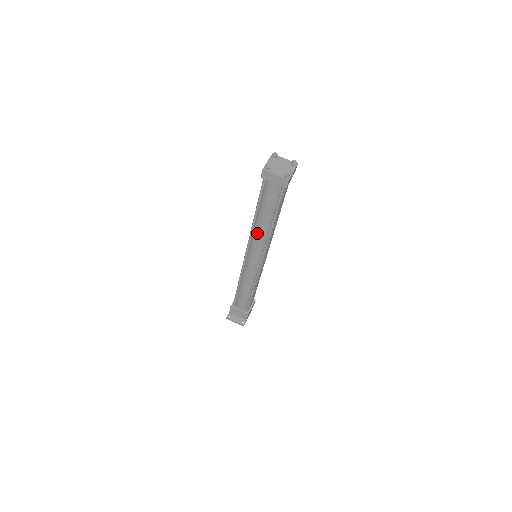
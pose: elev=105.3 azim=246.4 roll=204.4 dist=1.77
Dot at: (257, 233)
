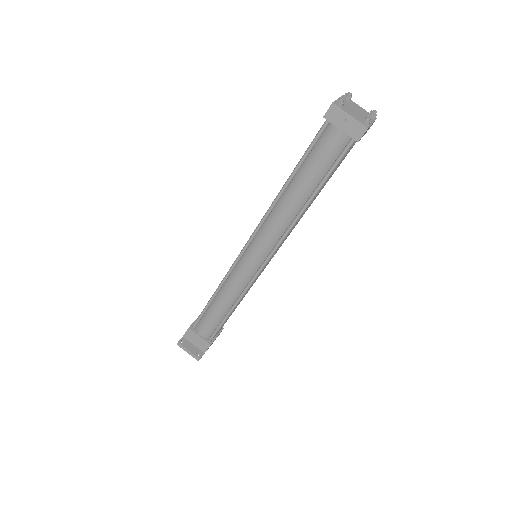
Dot at: (277, 214)
